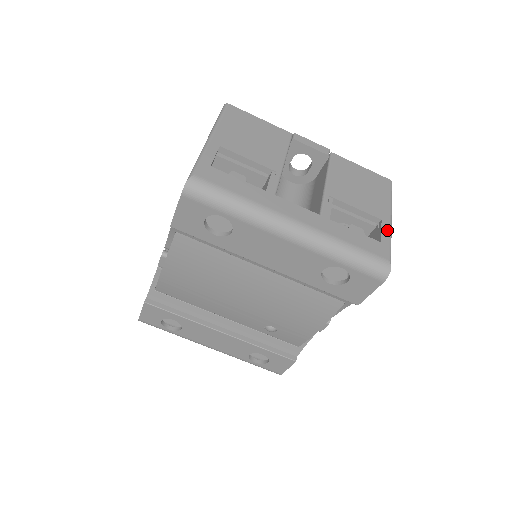
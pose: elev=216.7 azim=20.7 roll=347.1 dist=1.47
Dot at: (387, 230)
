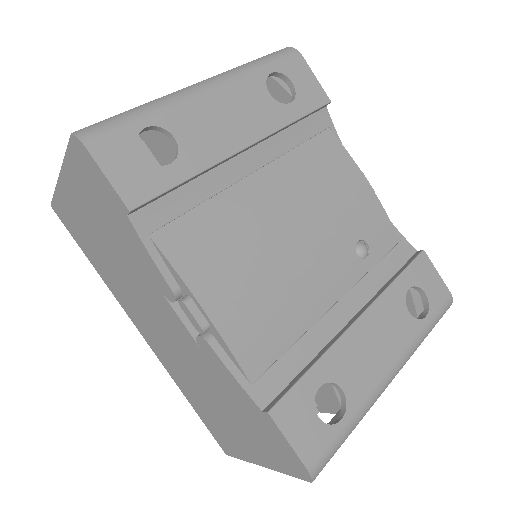
Dot at: occluded
